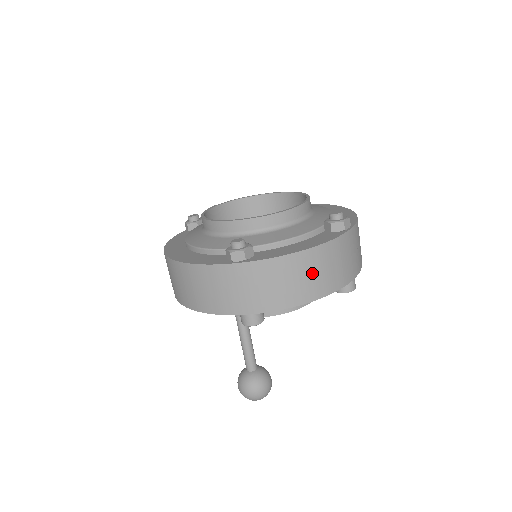
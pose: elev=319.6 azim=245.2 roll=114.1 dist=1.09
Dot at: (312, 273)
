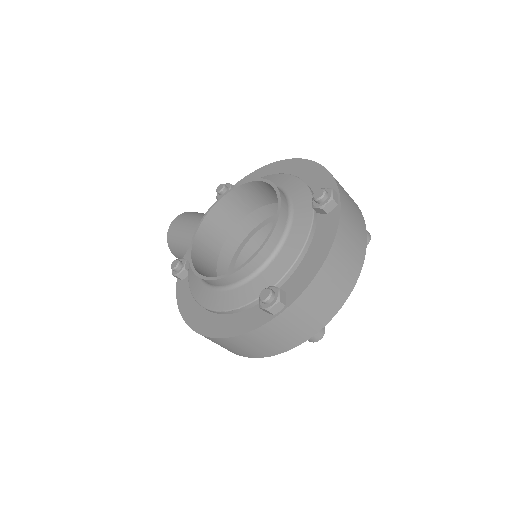
Dot at: (342, 267)
